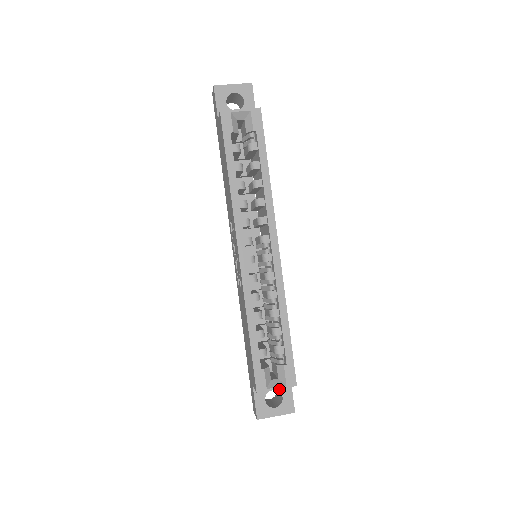
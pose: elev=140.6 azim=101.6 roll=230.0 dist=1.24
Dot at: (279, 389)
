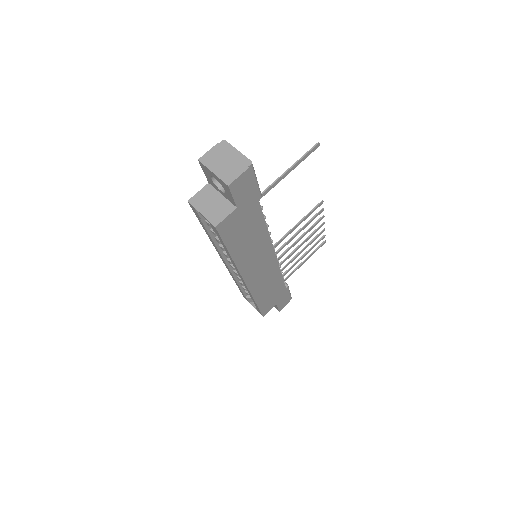
Dot at: occluded
